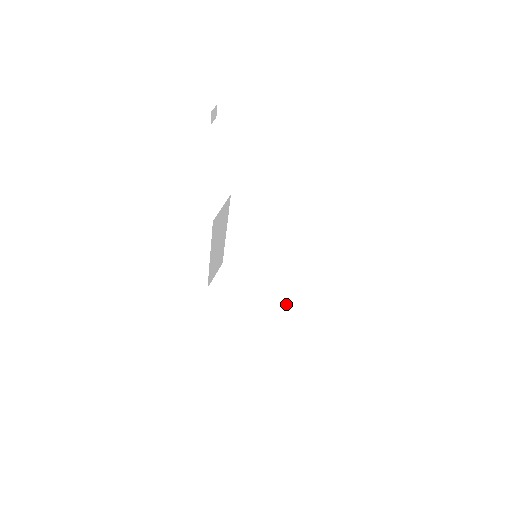
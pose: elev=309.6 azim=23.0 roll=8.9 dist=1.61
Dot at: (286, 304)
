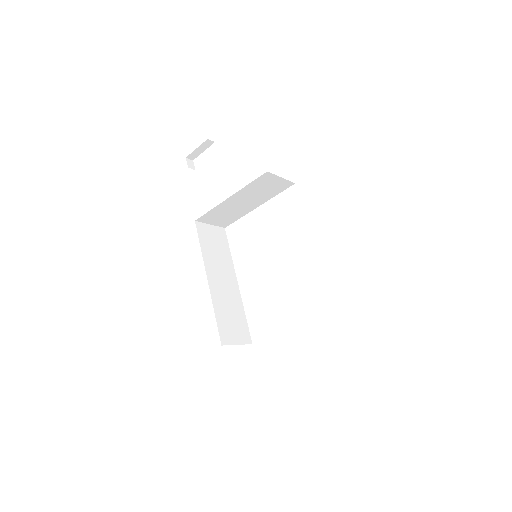
Dot at: occluded
